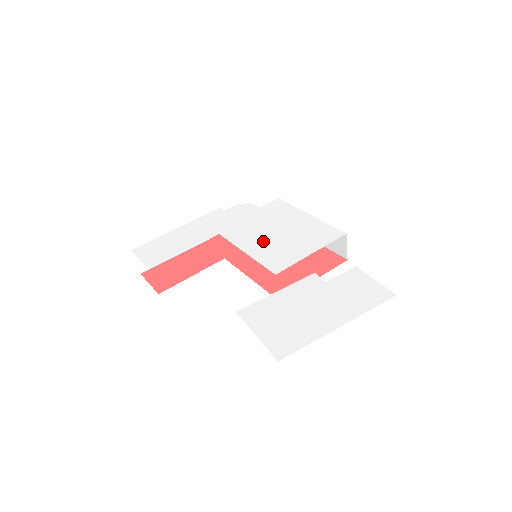
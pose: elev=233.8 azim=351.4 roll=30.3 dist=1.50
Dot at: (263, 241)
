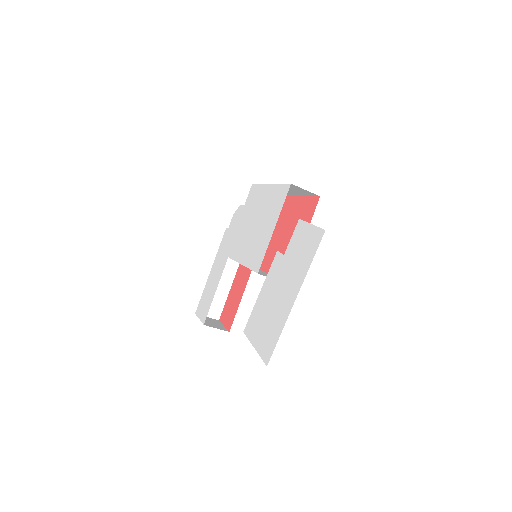
Dot at: (248, 242)
